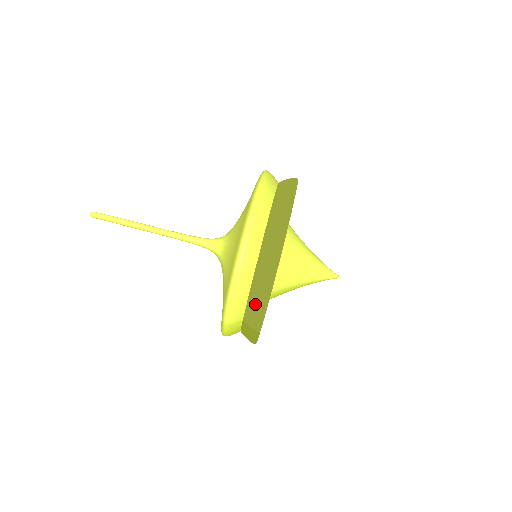
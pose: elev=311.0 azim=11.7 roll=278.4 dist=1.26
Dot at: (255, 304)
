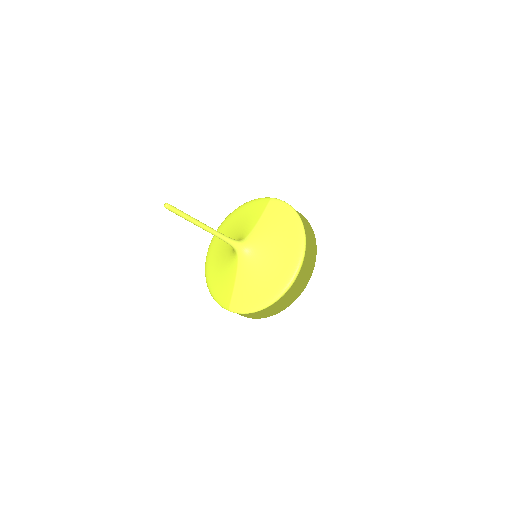
Dot at: (257, 315)
